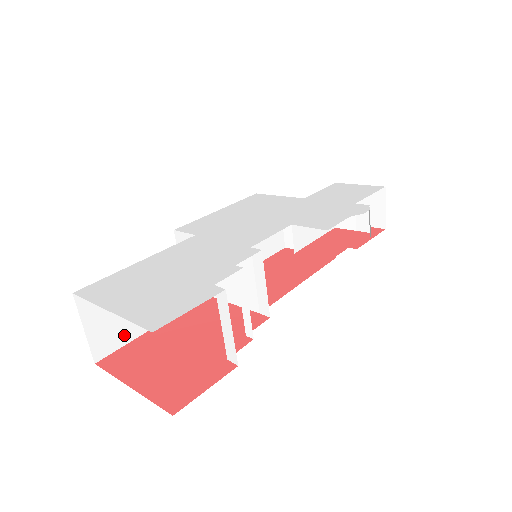
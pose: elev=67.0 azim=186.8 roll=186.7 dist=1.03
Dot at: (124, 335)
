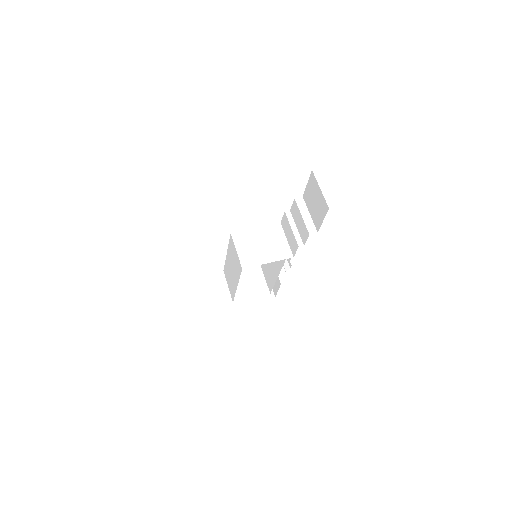
Dot at: occluded
